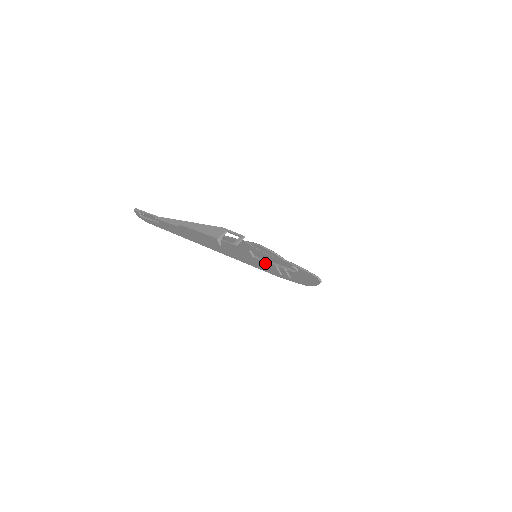
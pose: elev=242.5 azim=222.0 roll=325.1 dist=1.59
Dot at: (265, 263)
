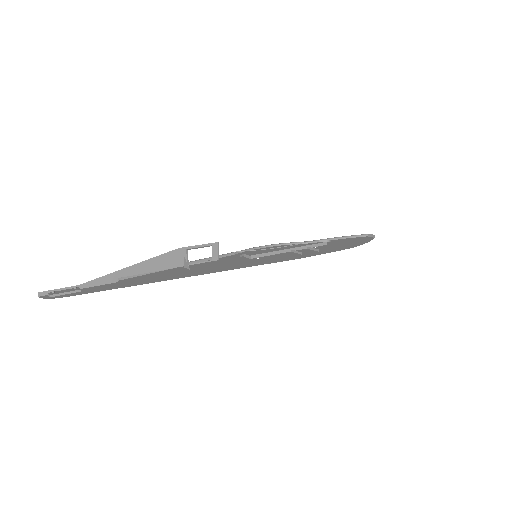
Dot at: (275, 257)
